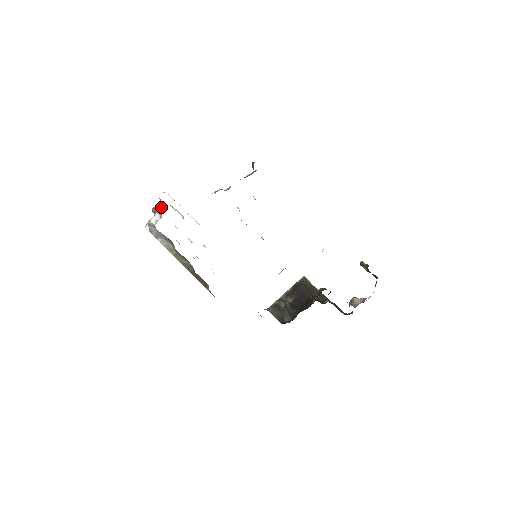
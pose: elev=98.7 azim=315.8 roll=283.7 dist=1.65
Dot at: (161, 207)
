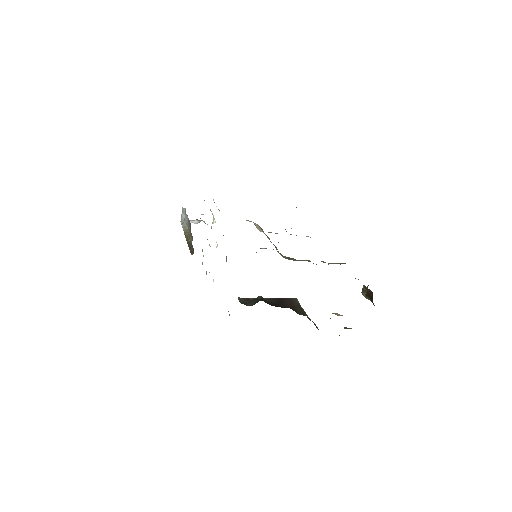
Dot at: (203, 214)
